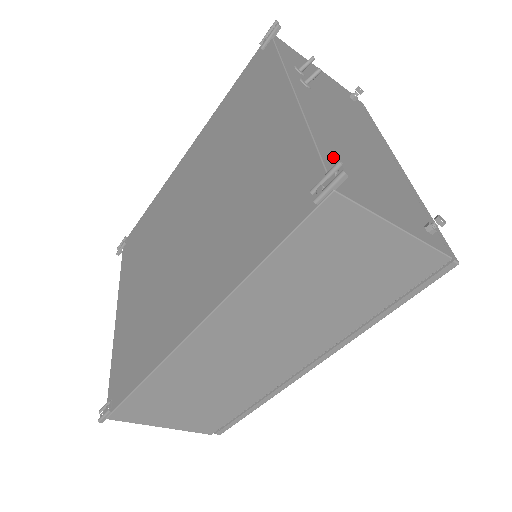
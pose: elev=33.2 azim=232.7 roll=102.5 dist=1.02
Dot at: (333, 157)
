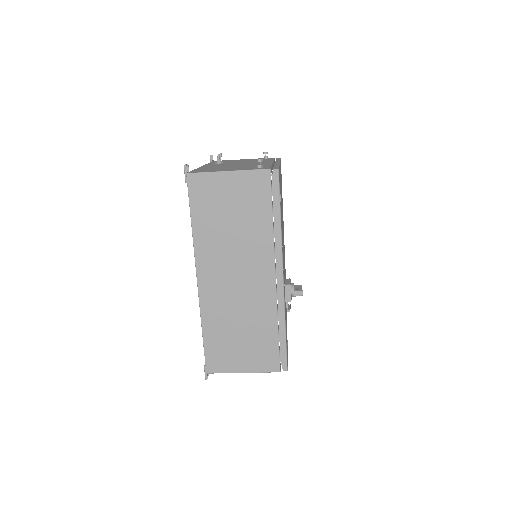
Dot at: occluded
